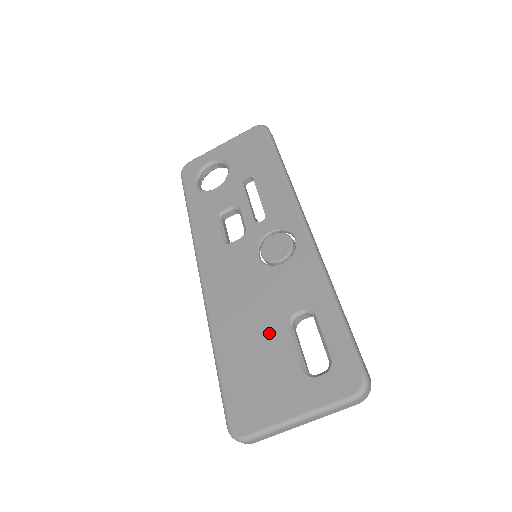
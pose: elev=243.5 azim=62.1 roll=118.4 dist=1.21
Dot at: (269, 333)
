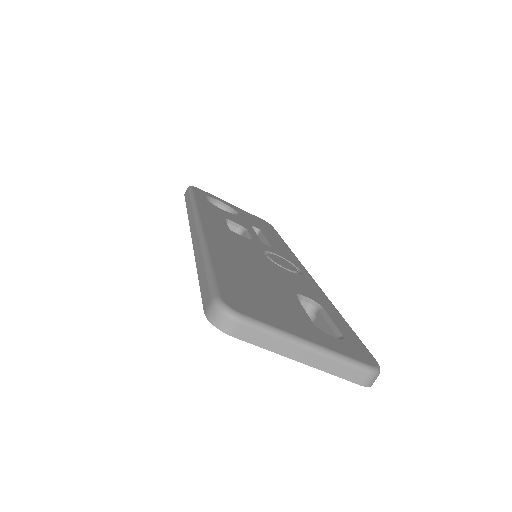
Dot at: (275, 286)
